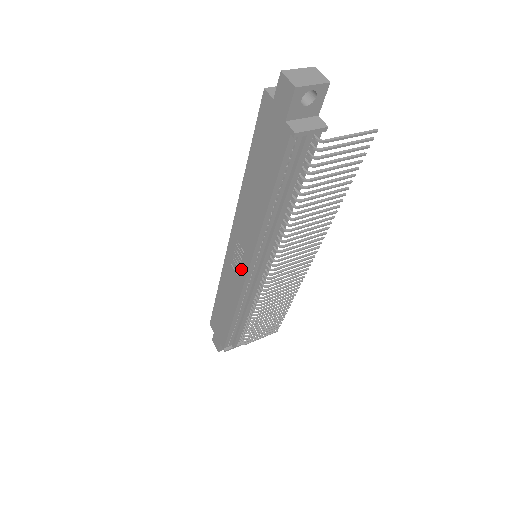
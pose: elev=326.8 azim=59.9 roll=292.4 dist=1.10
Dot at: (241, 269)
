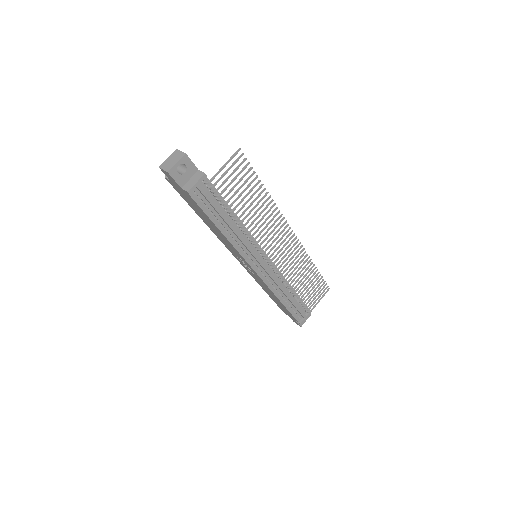
Dot at: (251, 270)
